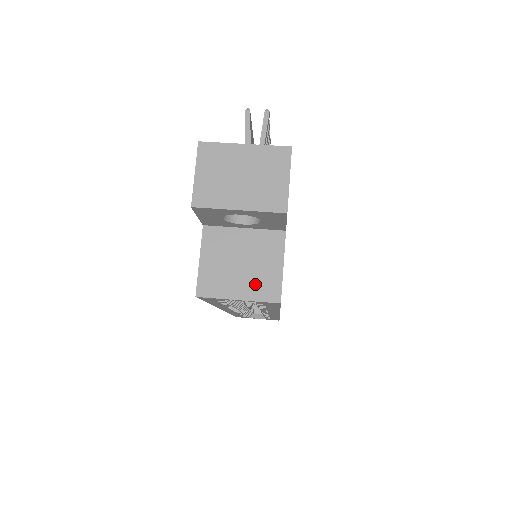
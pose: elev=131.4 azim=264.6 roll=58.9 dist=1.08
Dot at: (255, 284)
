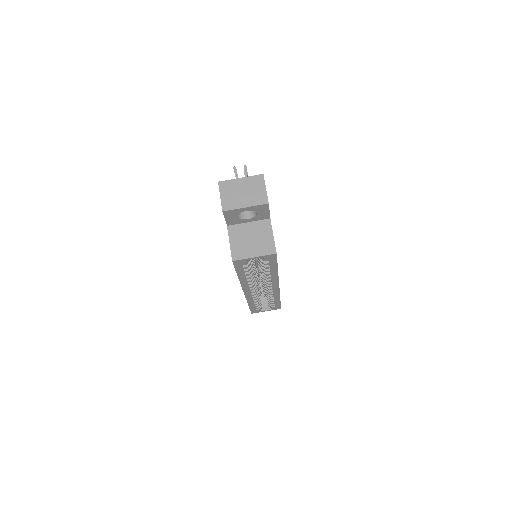
Dot at: (261, 248)
